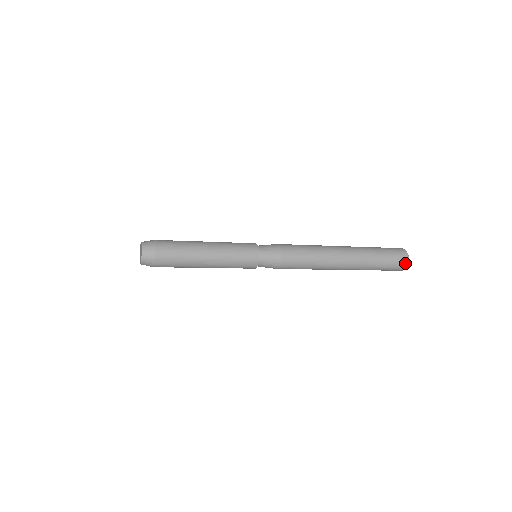
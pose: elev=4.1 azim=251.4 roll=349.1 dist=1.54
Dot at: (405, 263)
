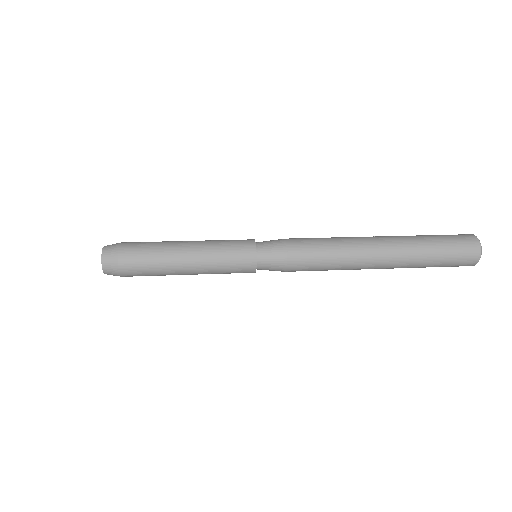
Dot at: (475, 257)
